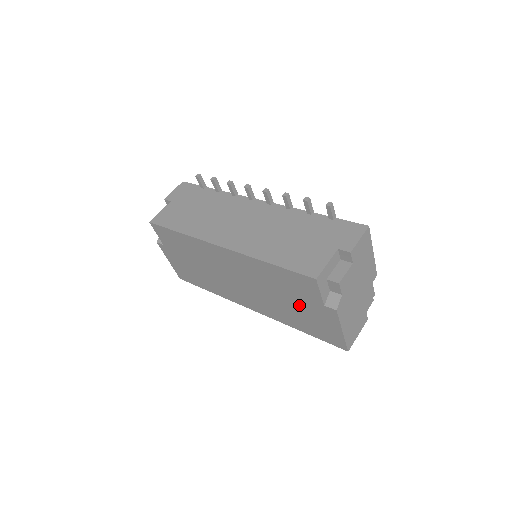
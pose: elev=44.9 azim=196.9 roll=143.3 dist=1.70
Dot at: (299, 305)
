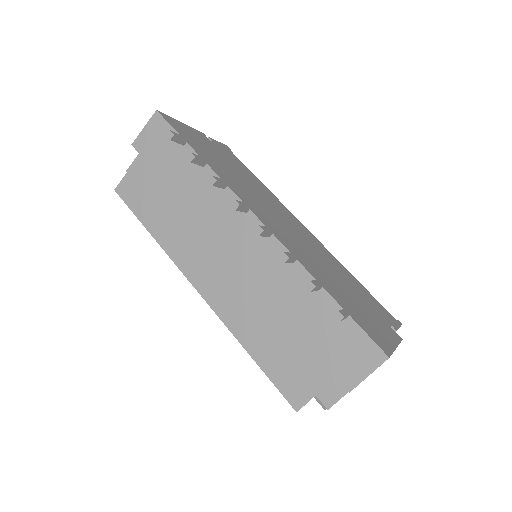
Dot at: occluded
